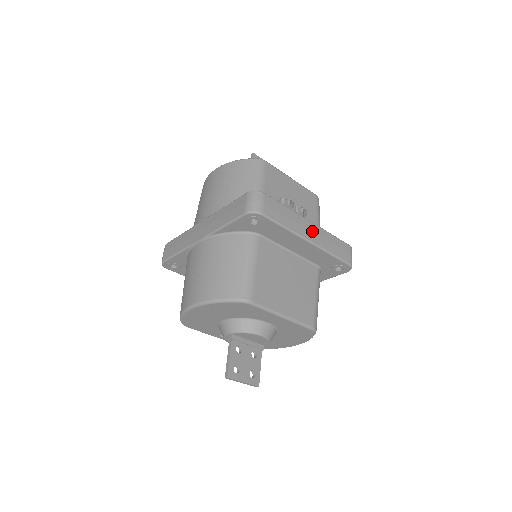
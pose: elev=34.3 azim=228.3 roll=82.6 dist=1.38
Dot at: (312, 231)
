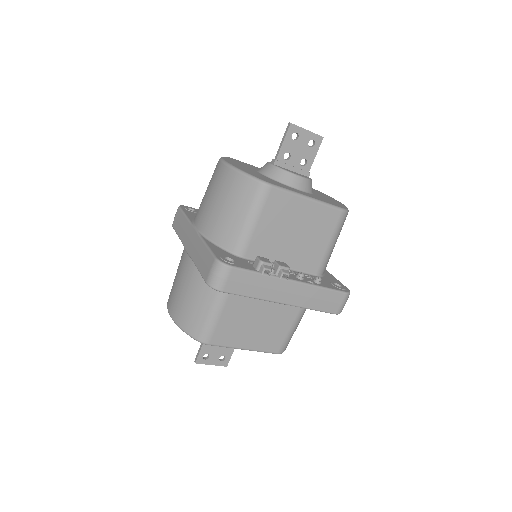
Dot at: (291, 292)
